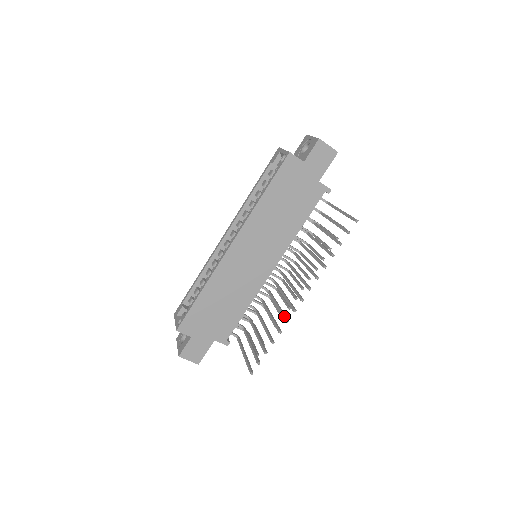
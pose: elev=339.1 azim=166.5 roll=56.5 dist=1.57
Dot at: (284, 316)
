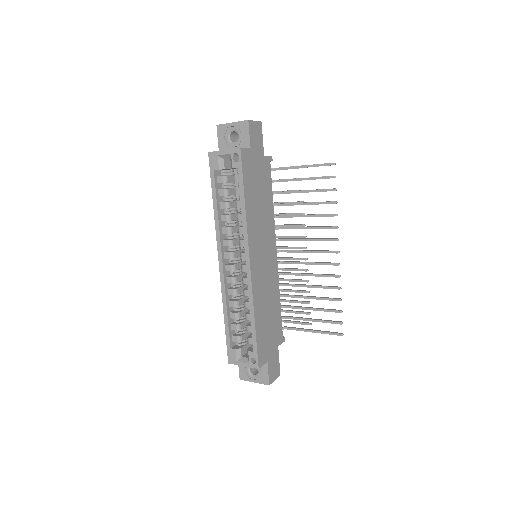
Dot at: (331, 275)
